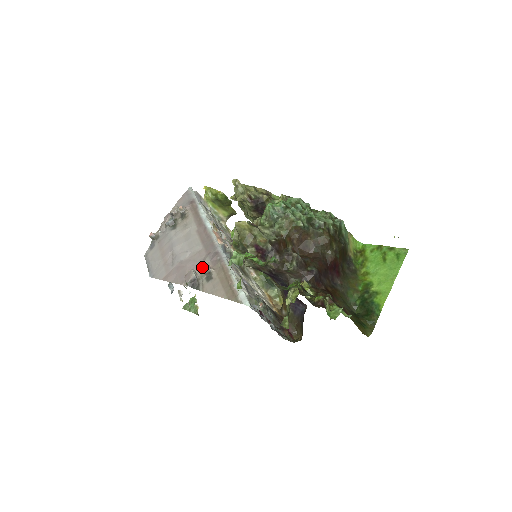
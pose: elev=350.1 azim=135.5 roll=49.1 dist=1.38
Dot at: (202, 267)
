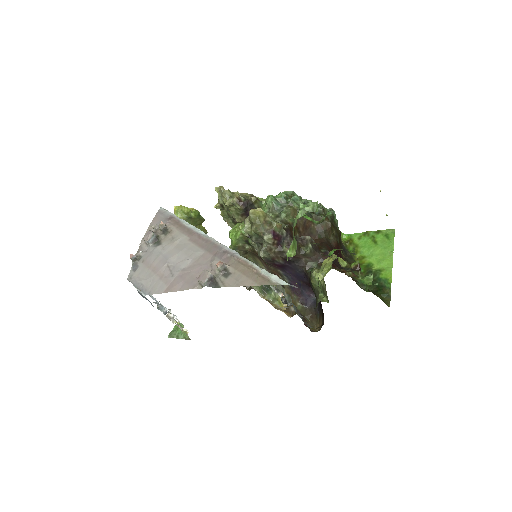
Dot at: (216, 265)
